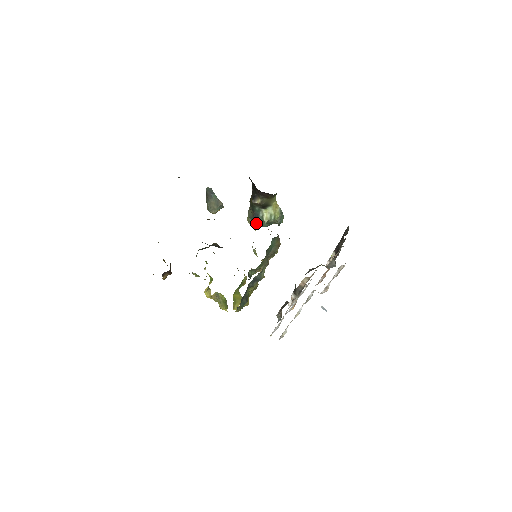
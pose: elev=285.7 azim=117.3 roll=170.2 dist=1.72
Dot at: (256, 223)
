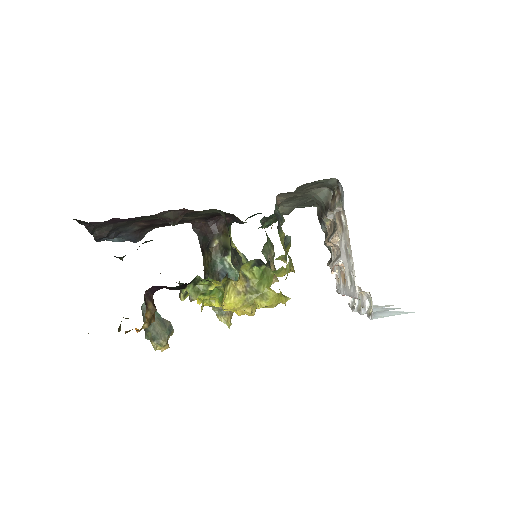
Dot at: occluded
